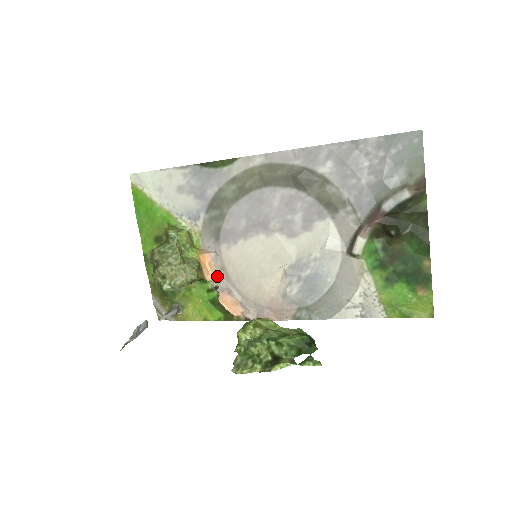
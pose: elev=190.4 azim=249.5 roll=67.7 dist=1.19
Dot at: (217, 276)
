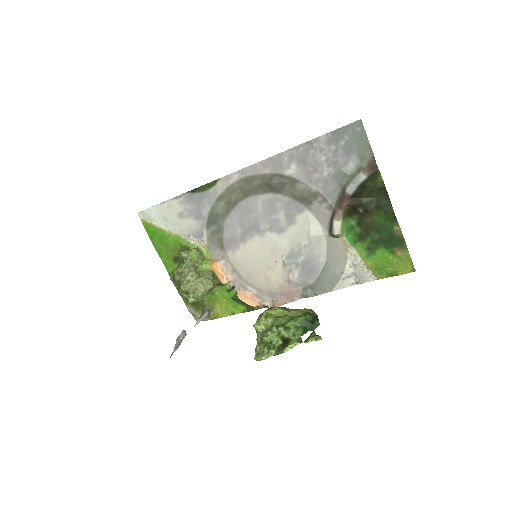
Dot at: (231, 278)
